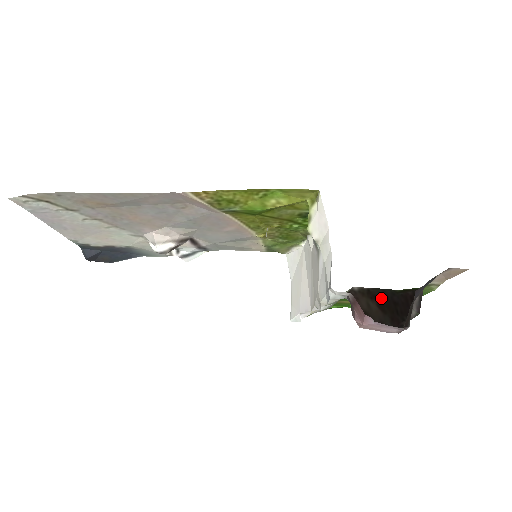
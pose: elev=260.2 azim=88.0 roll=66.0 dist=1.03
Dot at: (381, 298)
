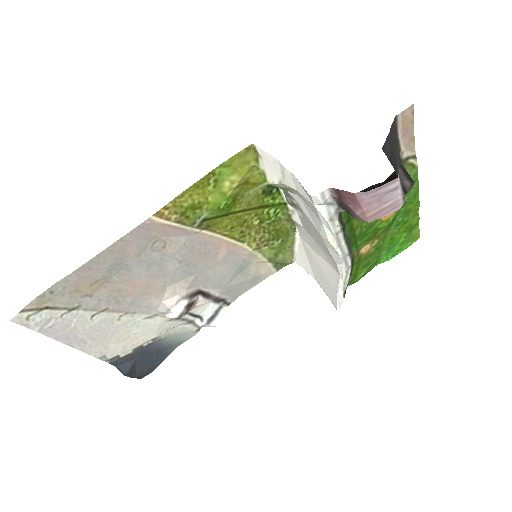
Dot at: occluded
